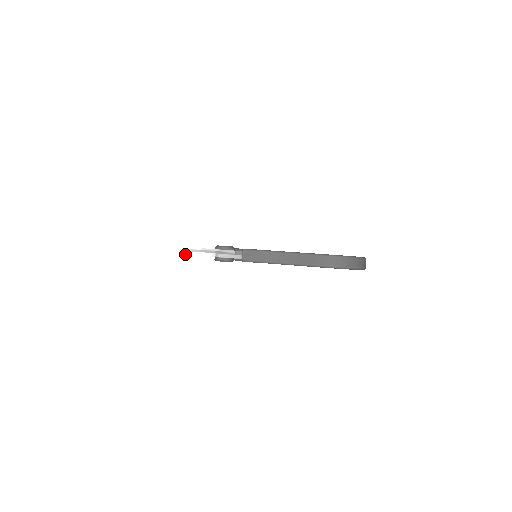
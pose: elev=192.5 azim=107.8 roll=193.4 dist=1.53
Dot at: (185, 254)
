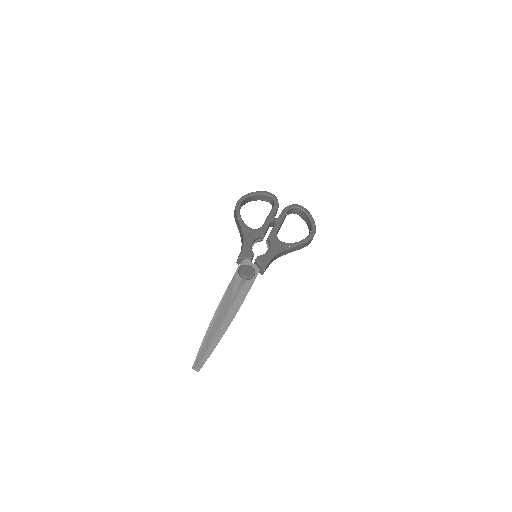
Dot at: occluded
